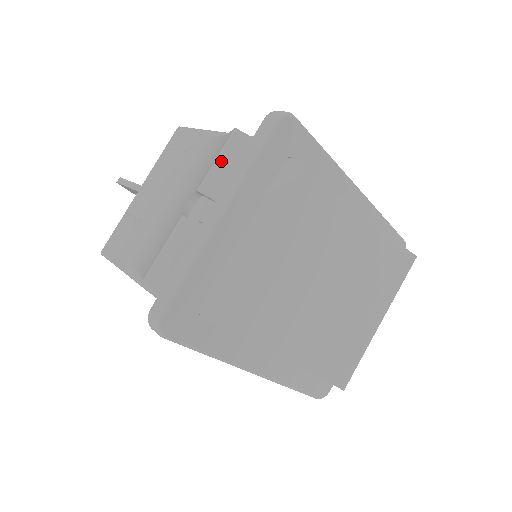
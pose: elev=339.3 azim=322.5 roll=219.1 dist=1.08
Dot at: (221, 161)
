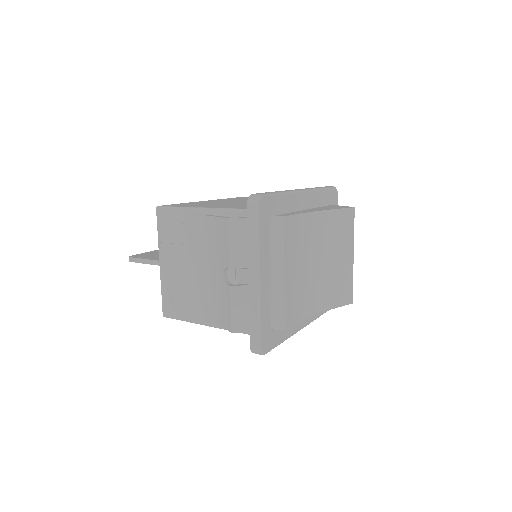
Dot at: (233, 243)
